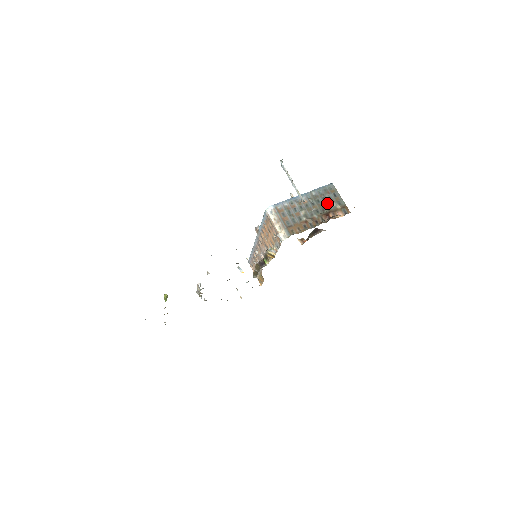
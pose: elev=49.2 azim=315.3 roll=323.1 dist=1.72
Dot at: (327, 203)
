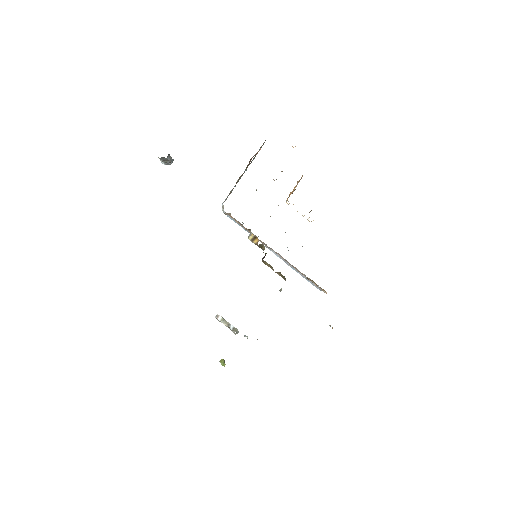
Dot at: occluded
